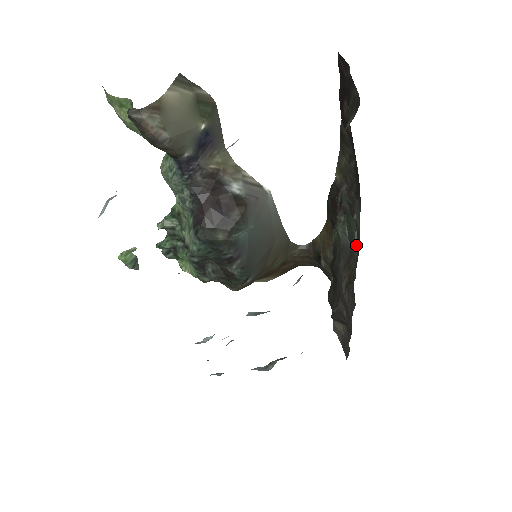
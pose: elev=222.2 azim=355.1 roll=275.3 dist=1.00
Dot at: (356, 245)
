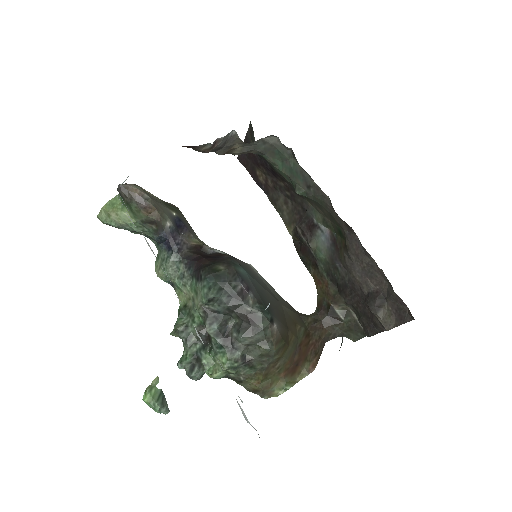
Dot at: (331, 233)
